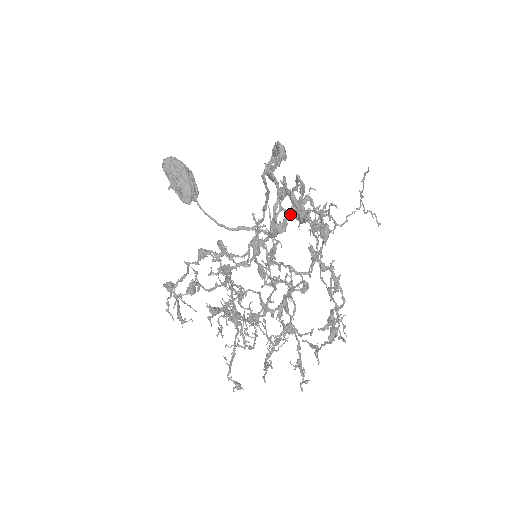
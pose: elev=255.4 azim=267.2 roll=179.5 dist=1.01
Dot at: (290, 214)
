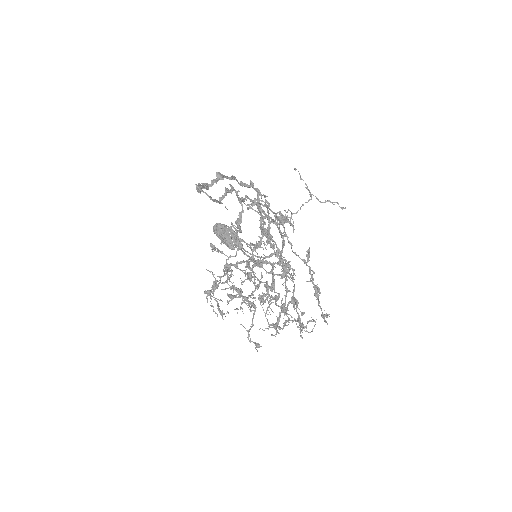
Dot at: (242, 211)
